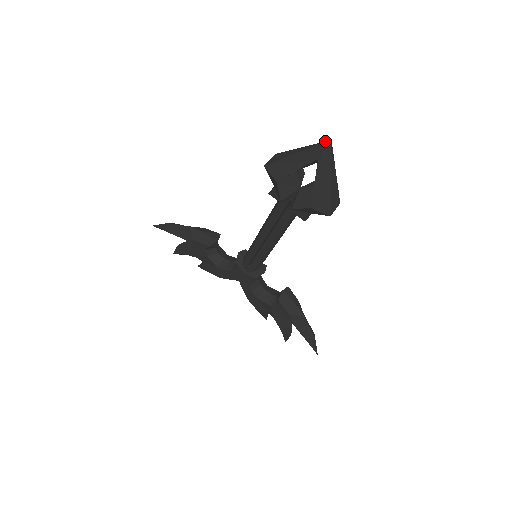
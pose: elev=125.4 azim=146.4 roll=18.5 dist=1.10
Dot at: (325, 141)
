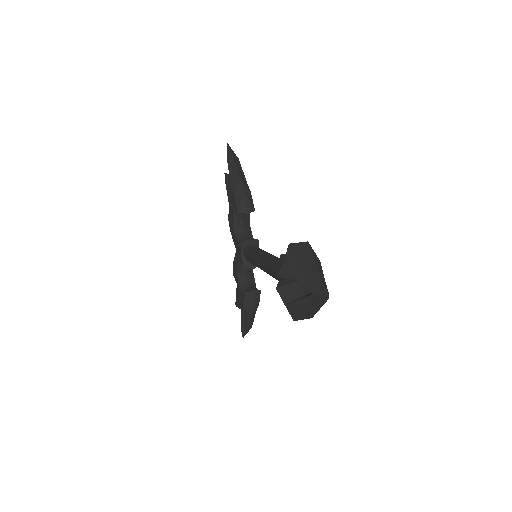
Dot at: (327, 292)
